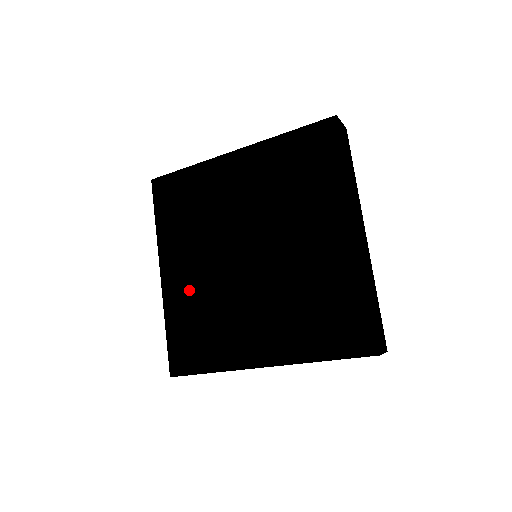
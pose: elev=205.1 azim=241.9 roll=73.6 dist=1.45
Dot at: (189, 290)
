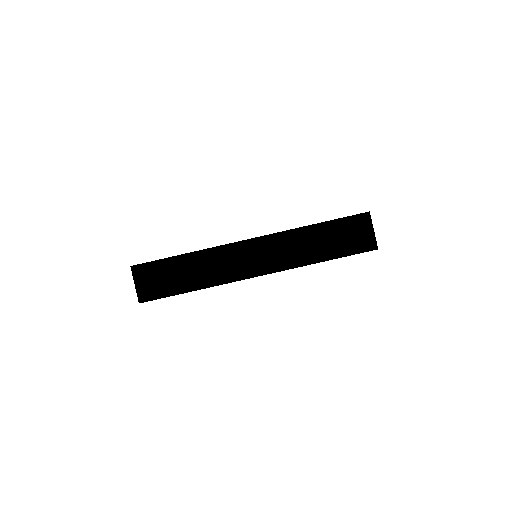
Dot at: occluded
